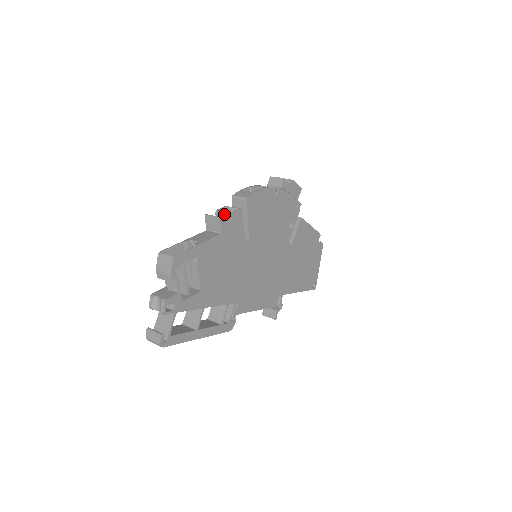
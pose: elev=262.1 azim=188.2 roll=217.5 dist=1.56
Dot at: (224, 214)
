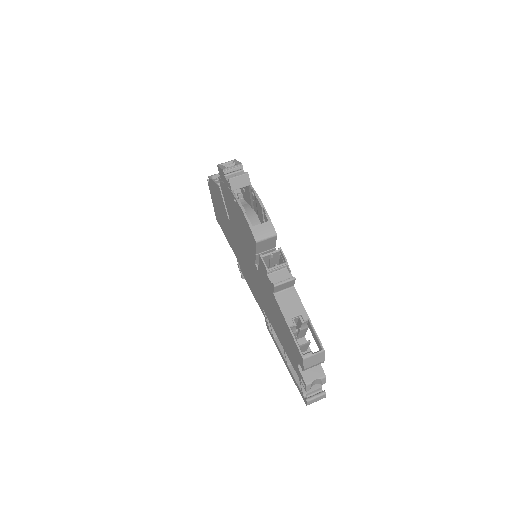
Dot at: (280, 268)
